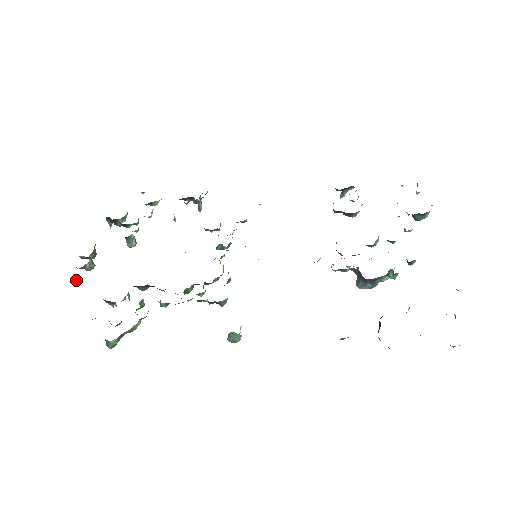
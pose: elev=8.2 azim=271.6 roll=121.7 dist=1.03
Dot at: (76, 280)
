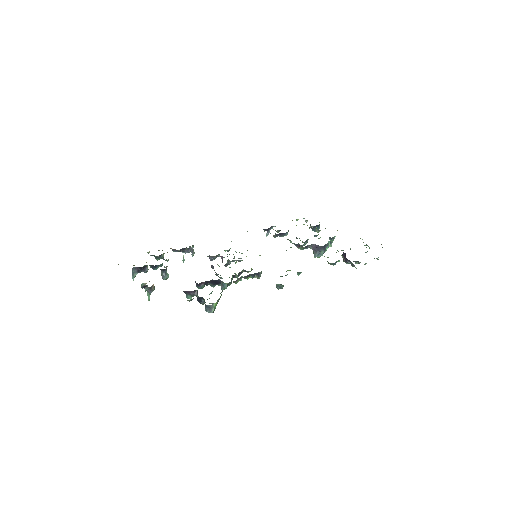
Dot at: occluded
